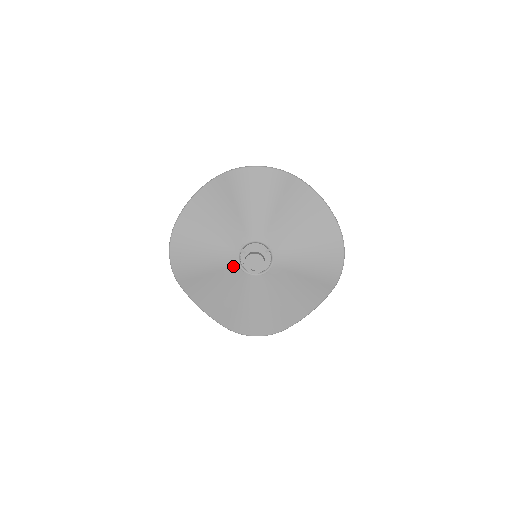
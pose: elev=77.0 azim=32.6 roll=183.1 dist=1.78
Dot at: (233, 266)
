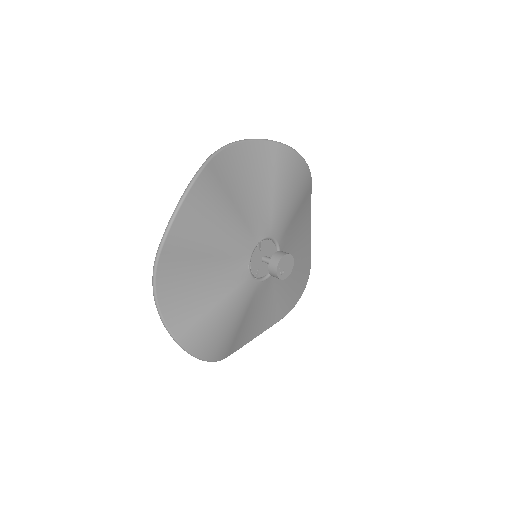
Dot at: (243, 258)
